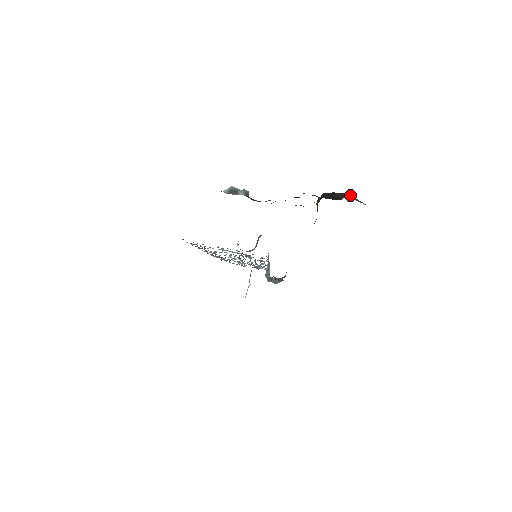
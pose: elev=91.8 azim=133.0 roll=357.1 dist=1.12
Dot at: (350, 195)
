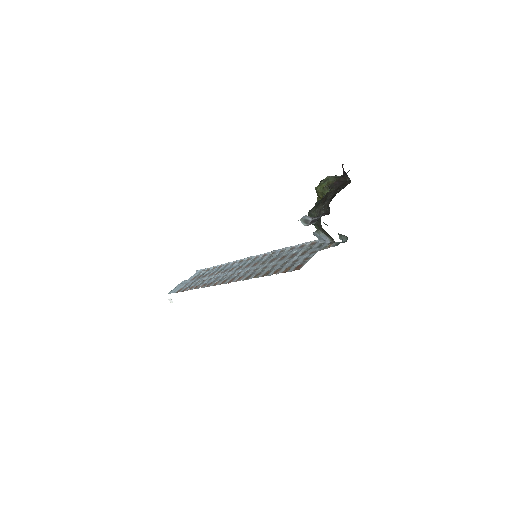
Dot at: (331, 177)
